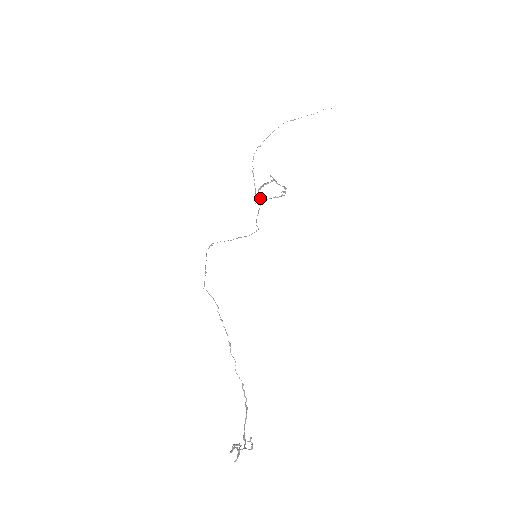
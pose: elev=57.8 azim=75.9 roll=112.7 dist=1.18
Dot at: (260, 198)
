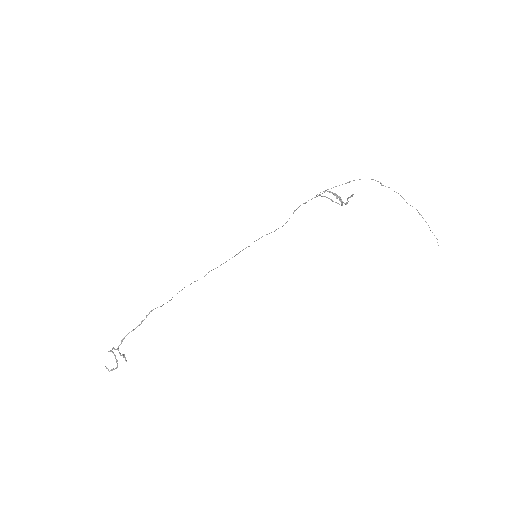
Dot at: occluded
